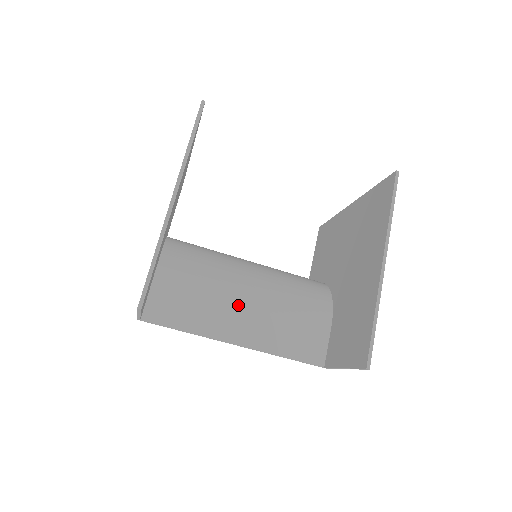
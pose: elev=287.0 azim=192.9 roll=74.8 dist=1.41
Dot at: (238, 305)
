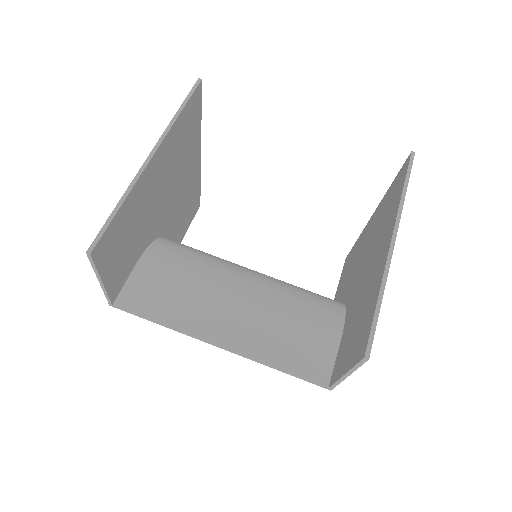
Dot at: (227, 302)
